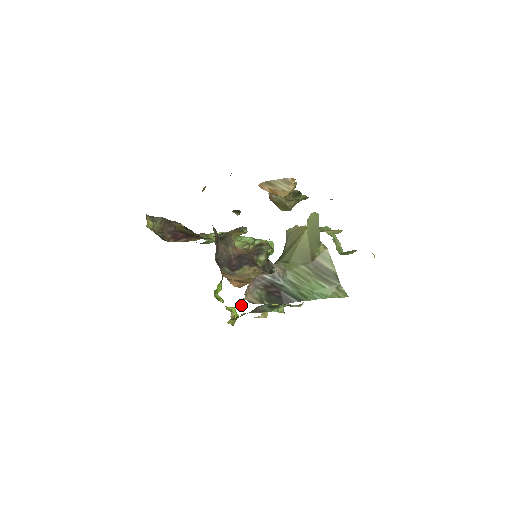
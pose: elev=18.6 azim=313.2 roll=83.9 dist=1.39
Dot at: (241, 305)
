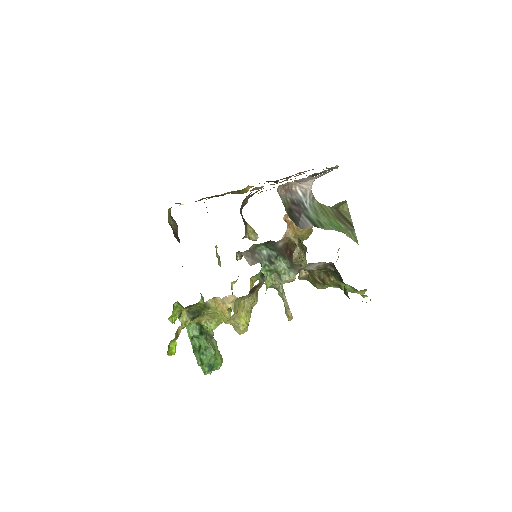
Dot at: (199, 320)
